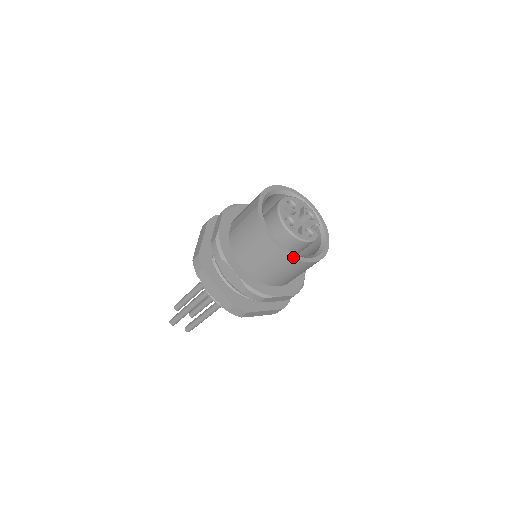
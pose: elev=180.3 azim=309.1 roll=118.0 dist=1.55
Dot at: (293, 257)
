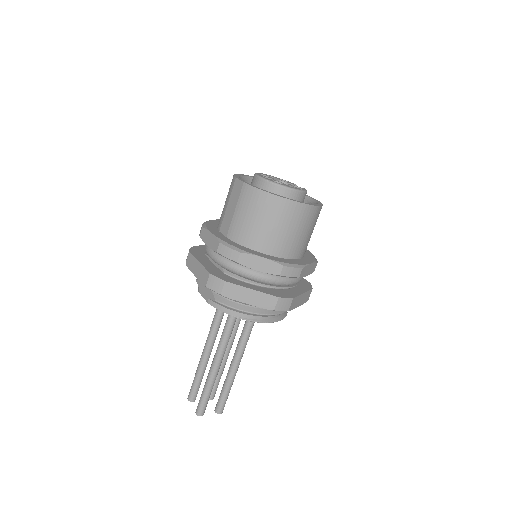
Dot at: (306, 204)
